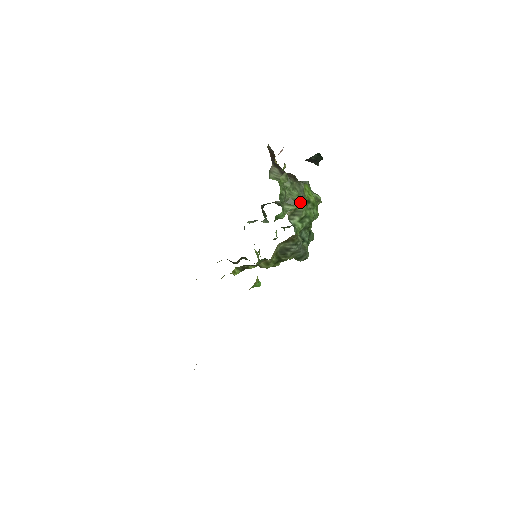
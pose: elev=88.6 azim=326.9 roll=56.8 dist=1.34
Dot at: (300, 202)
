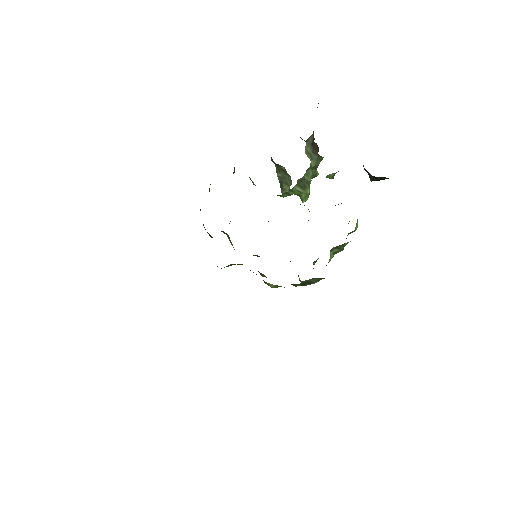
Dot at: (309, 185)
